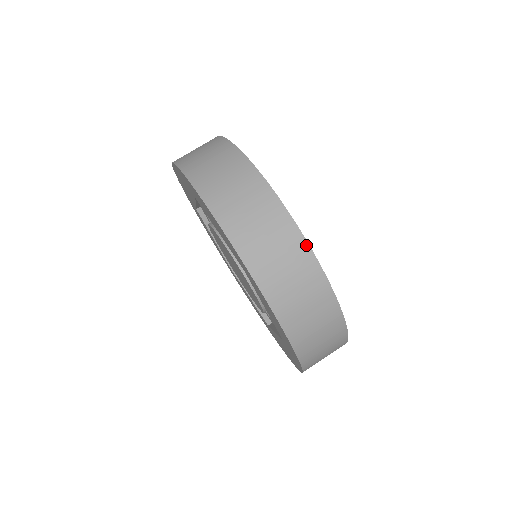
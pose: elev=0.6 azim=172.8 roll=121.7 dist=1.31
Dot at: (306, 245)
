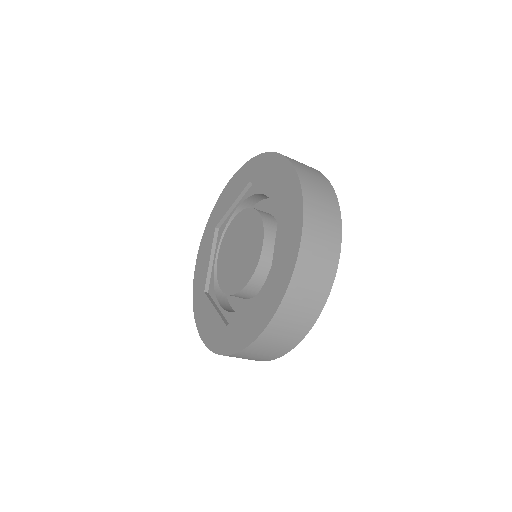
Dot at: (336, 198)
